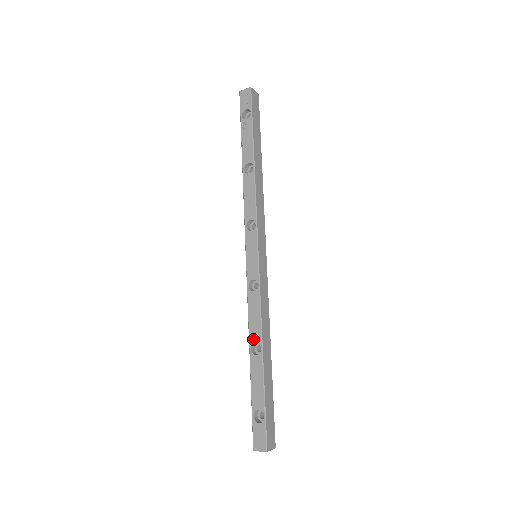
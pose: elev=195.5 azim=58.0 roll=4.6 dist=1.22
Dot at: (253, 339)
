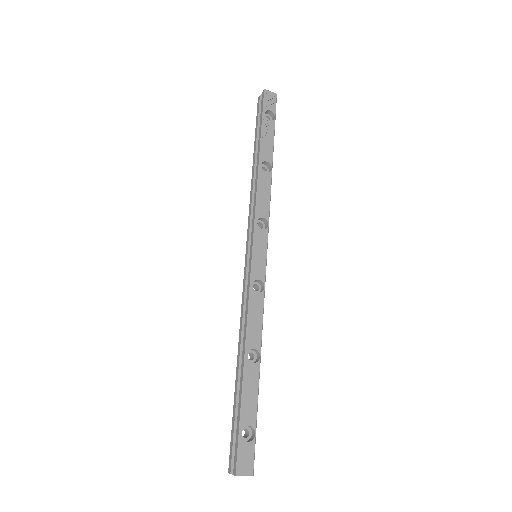
Dot at: (252, 344)
